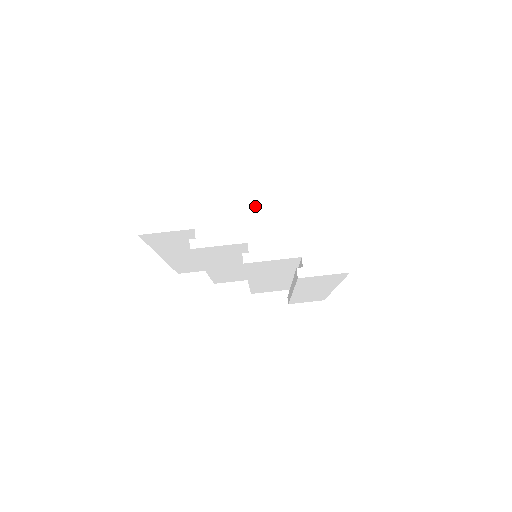
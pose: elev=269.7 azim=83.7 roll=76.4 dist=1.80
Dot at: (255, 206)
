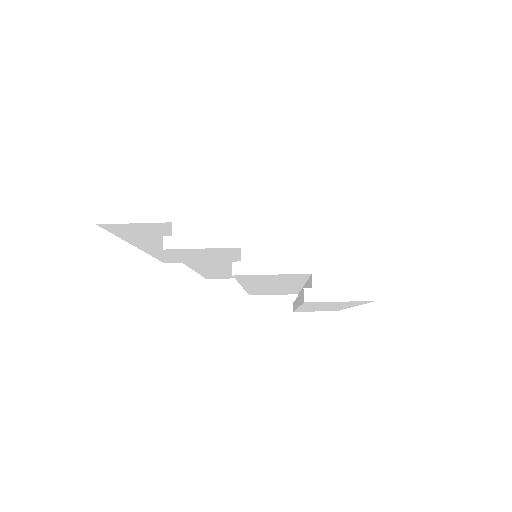
Dot at: (255, 198)
